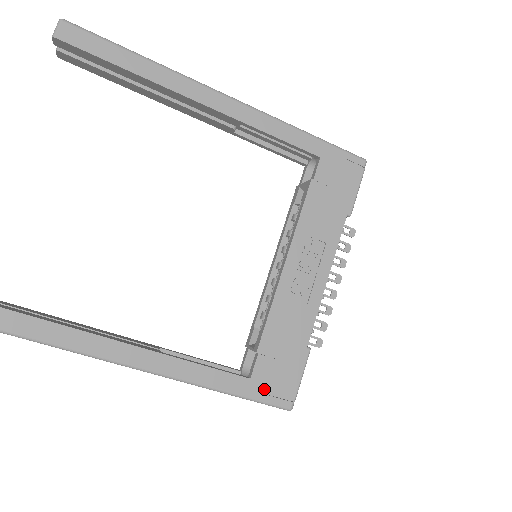
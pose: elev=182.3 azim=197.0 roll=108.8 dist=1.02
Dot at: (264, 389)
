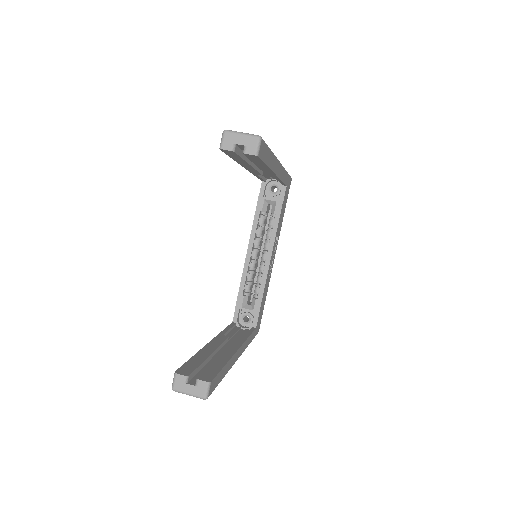
Dot at: (257, 329)
